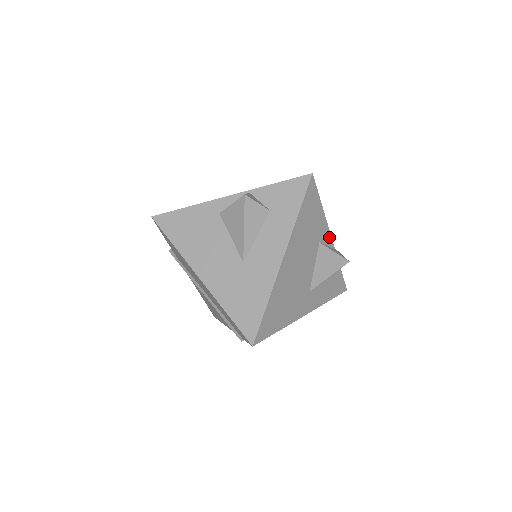
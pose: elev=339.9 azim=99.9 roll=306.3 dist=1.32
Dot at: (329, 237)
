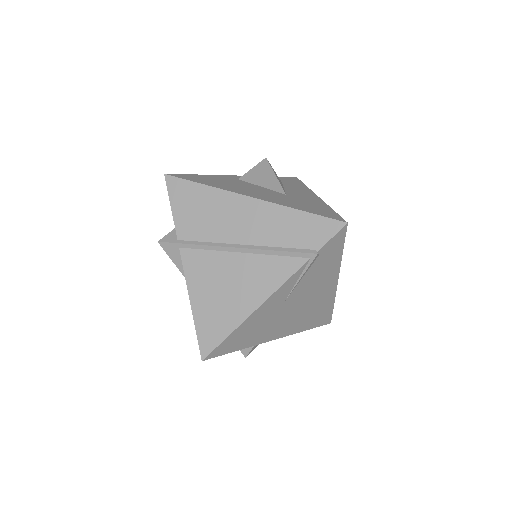
Dot at: occluded
